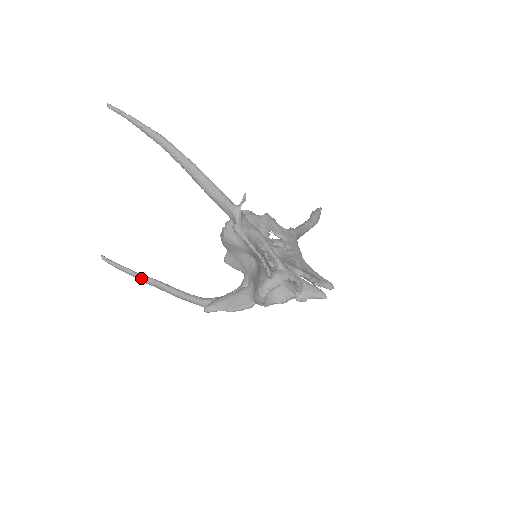
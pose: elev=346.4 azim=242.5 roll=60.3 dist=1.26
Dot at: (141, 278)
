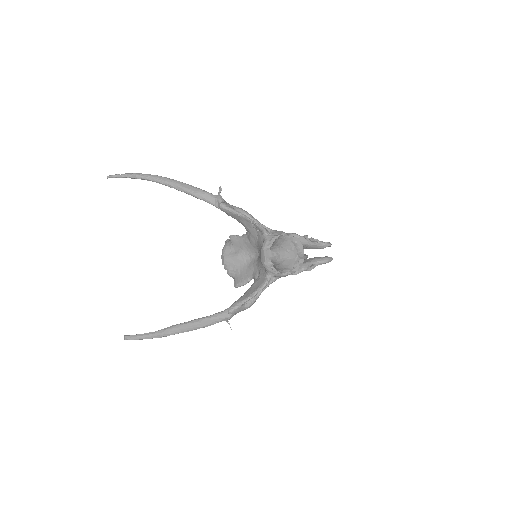
Dot at: (164, 331)
